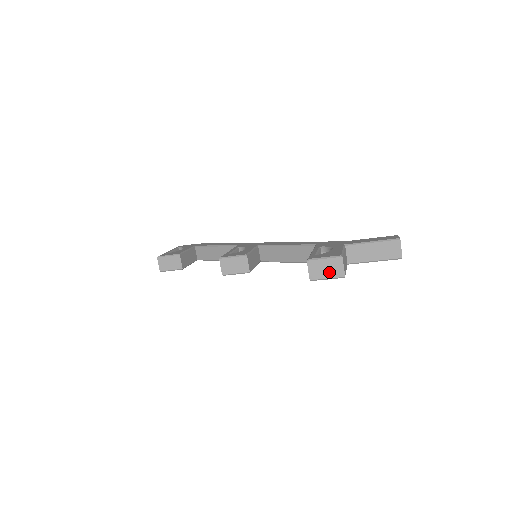
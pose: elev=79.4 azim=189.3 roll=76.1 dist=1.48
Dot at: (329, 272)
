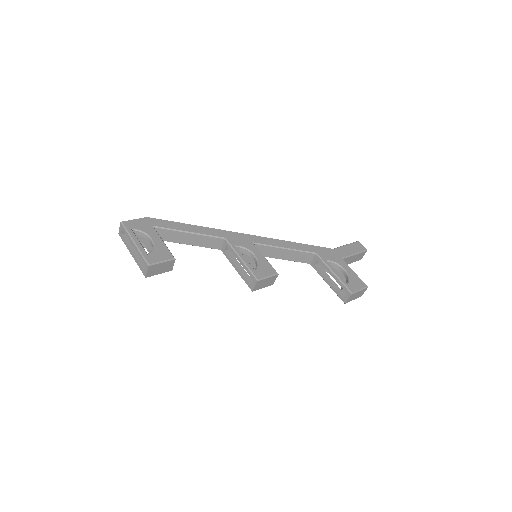
Dot at: (357, 297)
